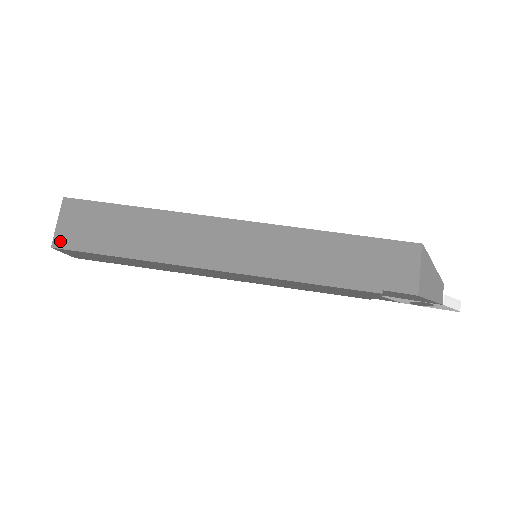
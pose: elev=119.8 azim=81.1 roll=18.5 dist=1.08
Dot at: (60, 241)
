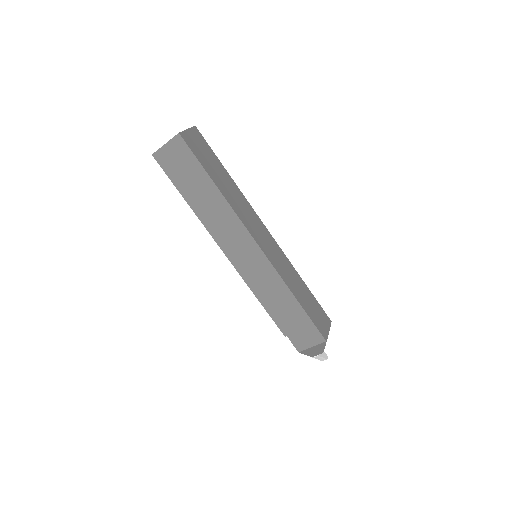
Dot at: (159, 156)
